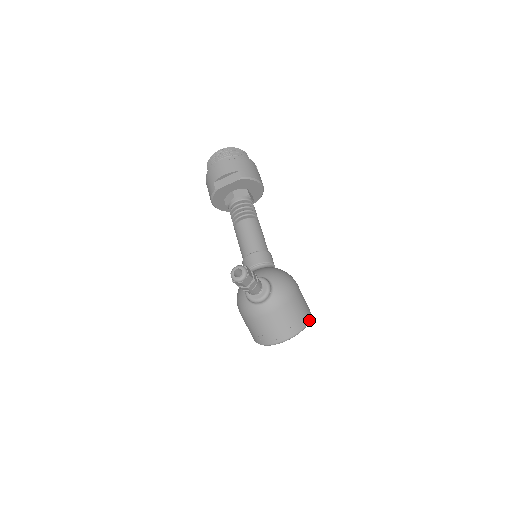
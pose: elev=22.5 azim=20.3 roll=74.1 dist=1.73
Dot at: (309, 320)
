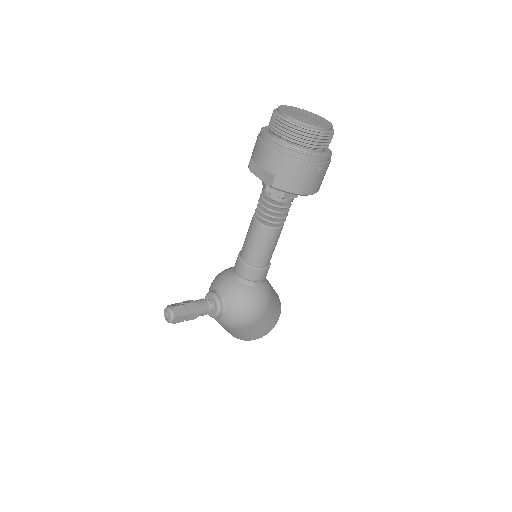
Dot at: occluded
